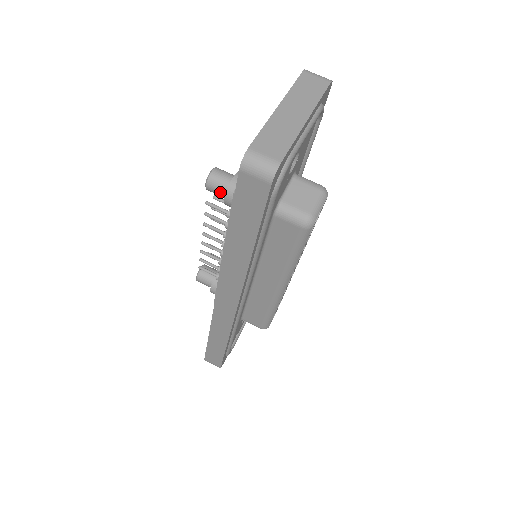
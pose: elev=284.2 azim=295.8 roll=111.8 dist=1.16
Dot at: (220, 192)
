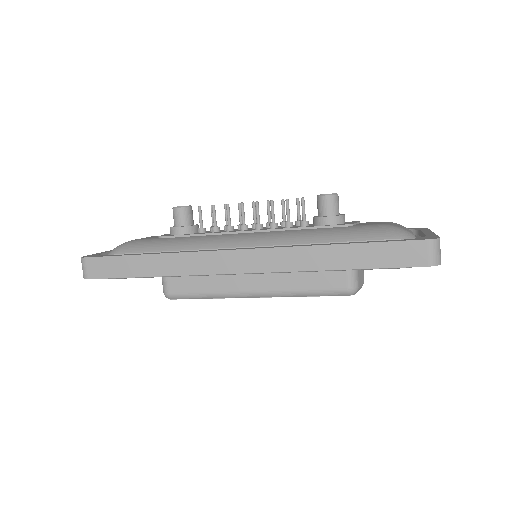
Dot at: (328, 209)
